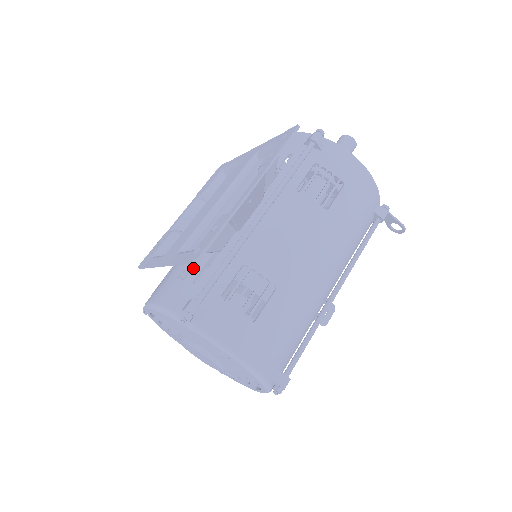
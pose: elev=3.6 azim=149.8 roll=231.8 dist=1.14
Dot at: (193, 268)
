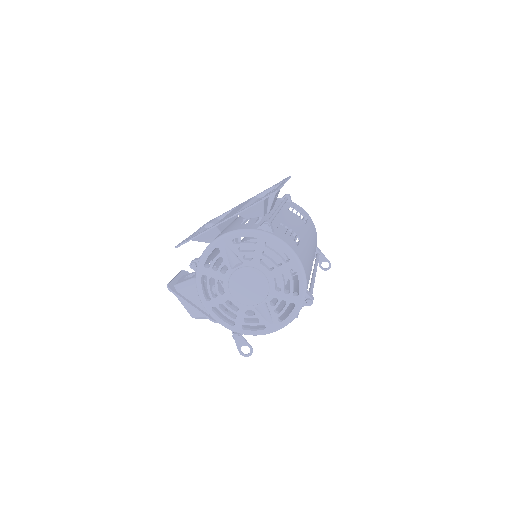
Dot at: (249, 221)
